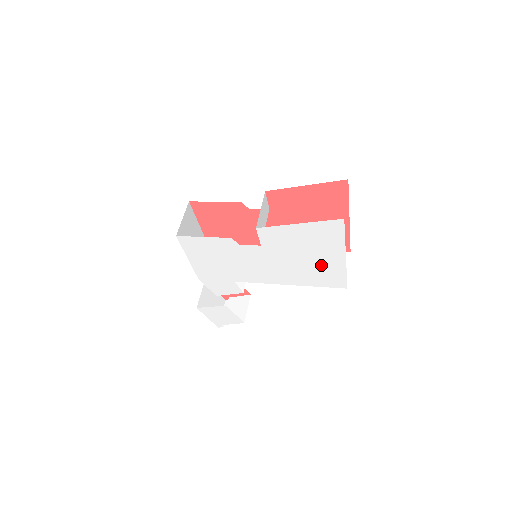
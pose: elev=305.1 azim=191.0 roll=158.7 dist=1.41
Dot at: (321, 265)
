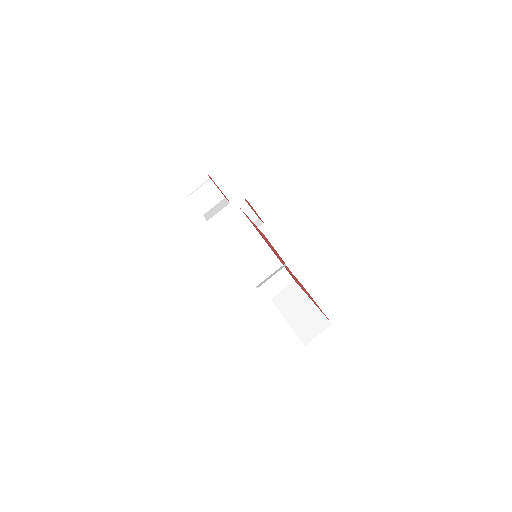
Dot at: occluded
